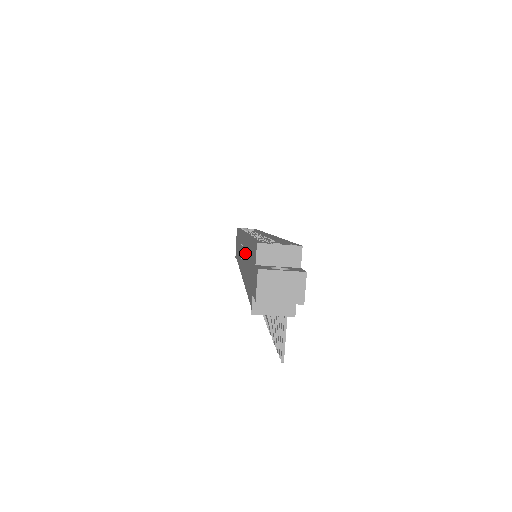
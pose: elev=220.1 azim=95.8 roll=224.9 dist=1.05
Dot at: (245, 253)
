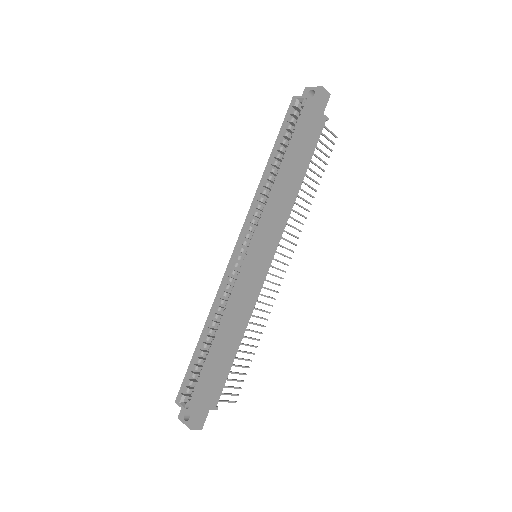
Dot at: occluded
